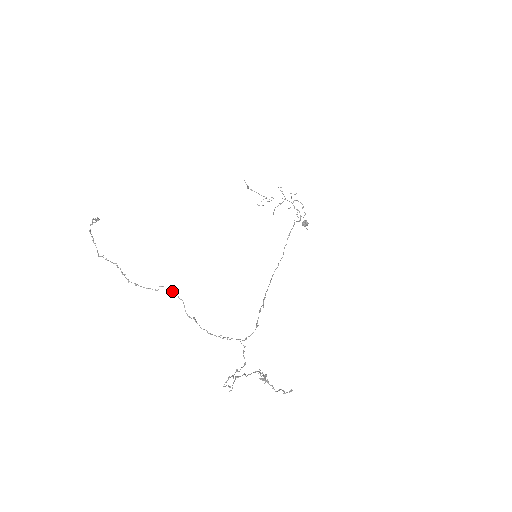
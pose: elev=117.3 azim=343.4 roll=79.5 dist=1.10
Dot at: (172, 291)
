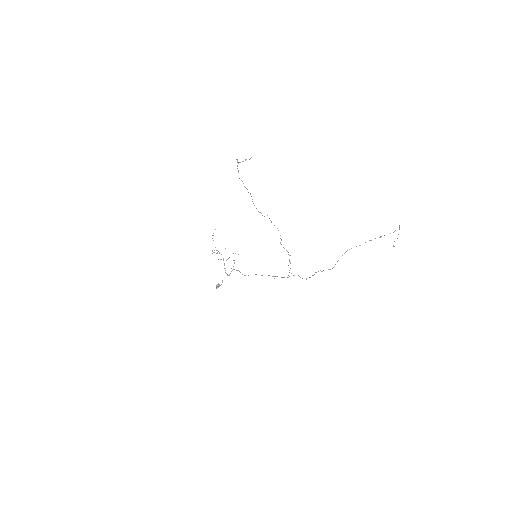
Dot at: occluded
